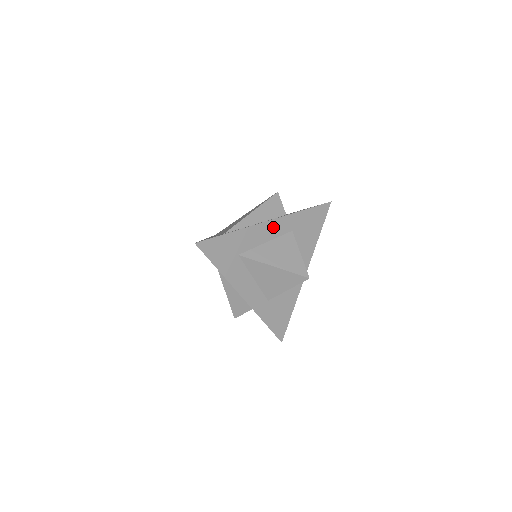
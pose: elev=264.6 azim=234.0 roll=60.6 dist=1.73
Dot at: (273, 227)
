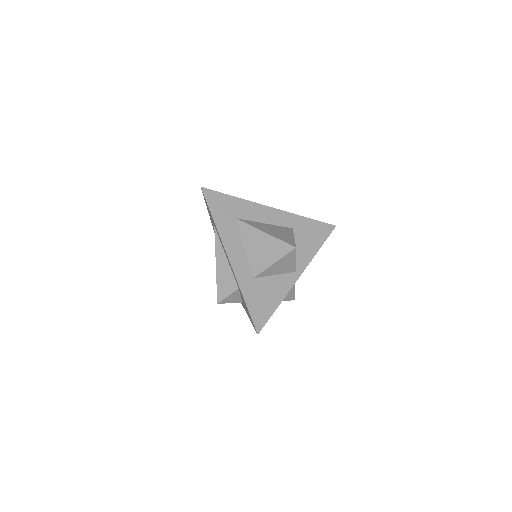
Dot at: (275, 215)
